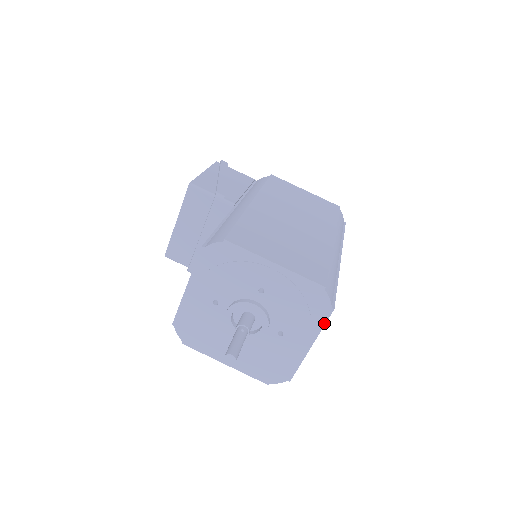
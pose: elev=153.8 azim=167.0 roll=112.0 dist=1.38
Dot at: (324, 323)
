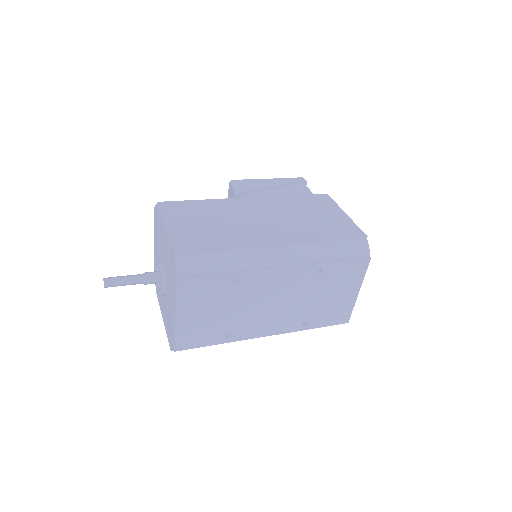
Dot at: (176, 293)
